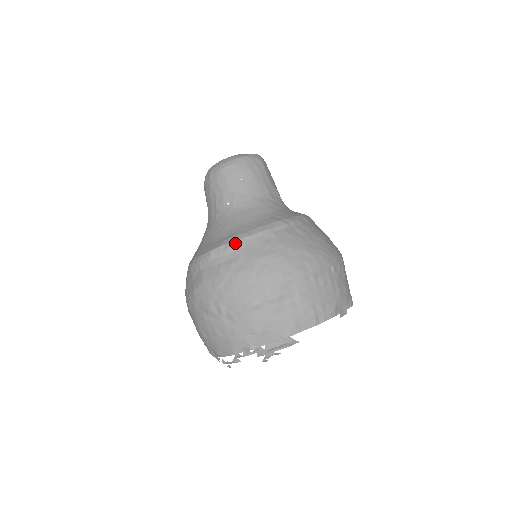
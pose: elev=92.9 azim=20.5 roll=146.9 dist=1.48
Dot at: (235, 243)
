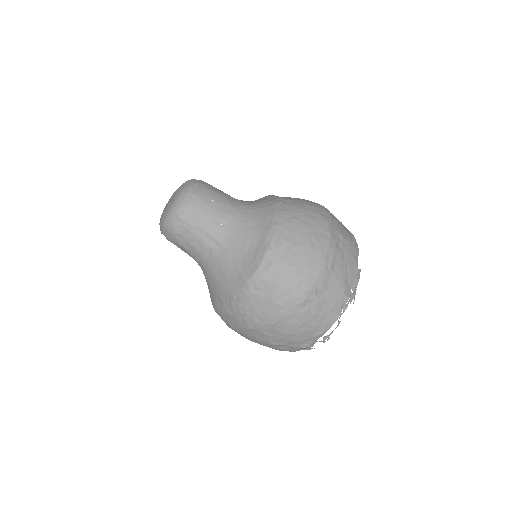
Dot at: (276, 237)
